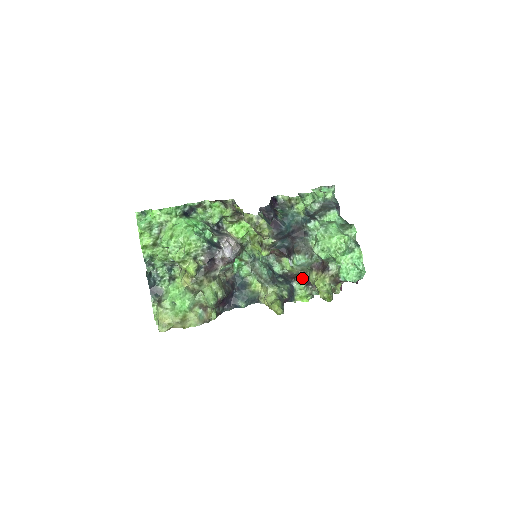
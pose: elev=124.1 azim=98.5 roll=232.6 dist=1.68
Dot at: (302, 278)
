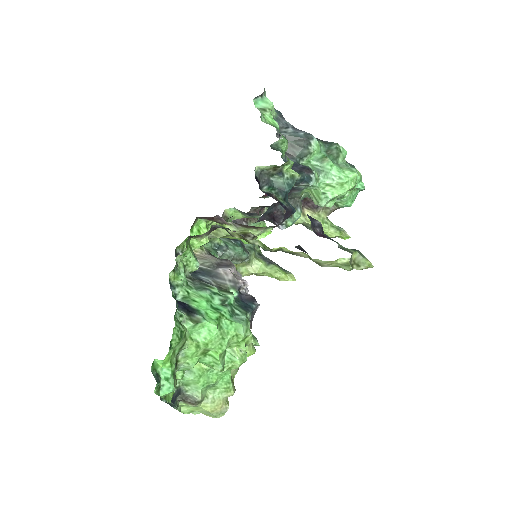
Dot at: occluded
